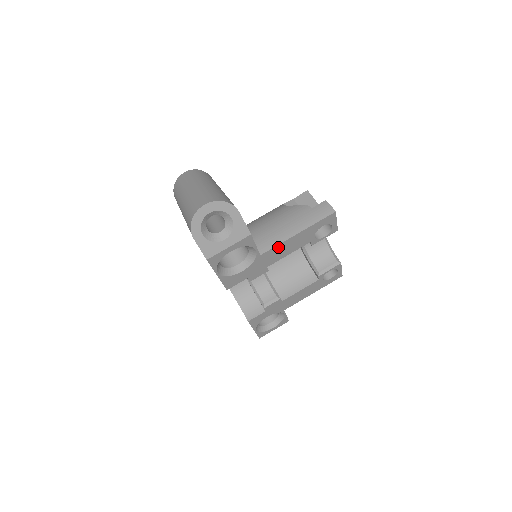
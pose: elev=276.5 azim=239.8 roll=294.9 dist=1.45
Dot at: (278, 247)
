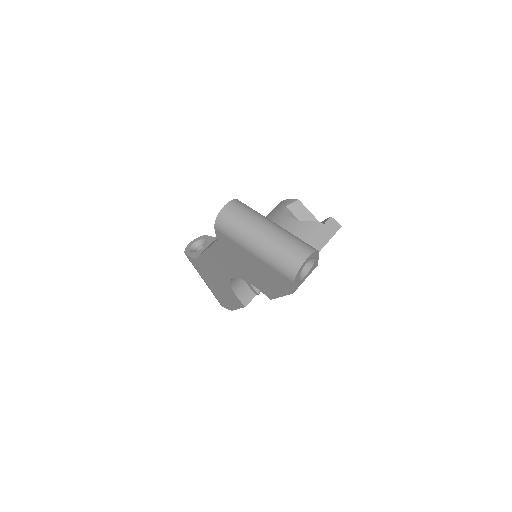
Dot at: occluded
